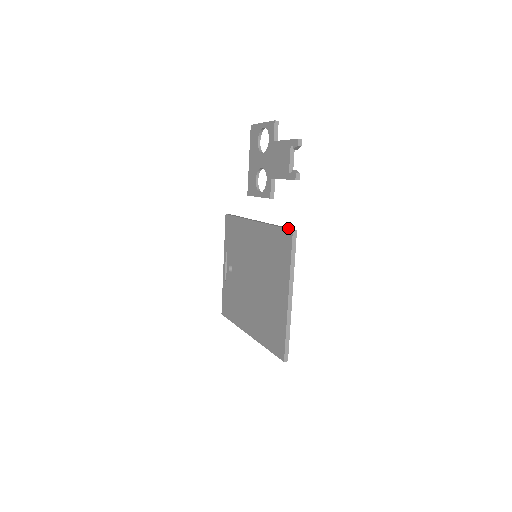
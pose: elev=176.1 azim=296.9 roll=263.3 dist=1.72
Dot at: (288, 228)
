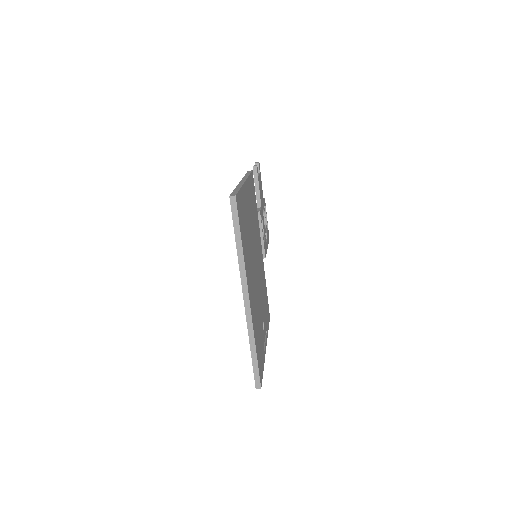
Dot at: occluded
